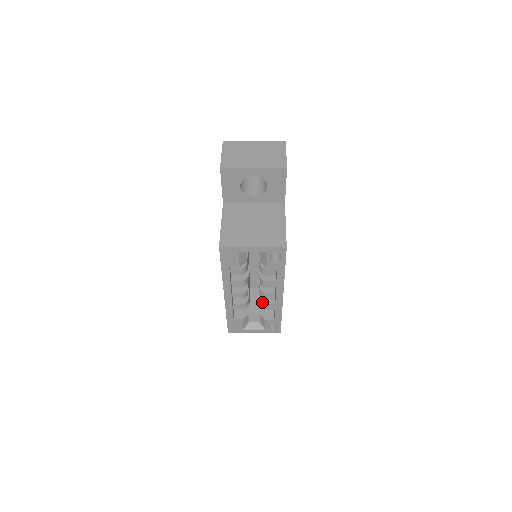
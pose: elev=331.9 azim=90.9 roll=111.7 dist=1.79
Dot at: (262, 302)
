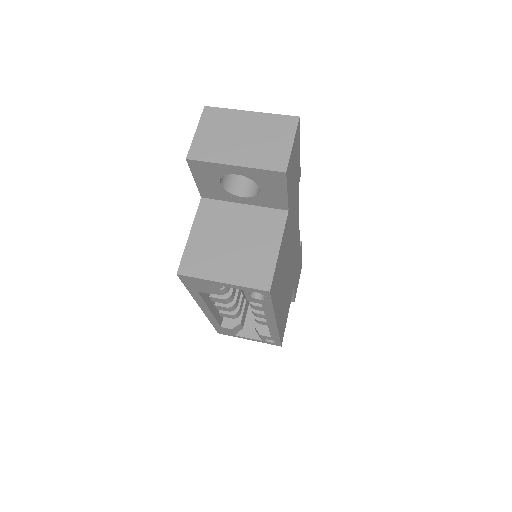
Dot at: (255, 317)
